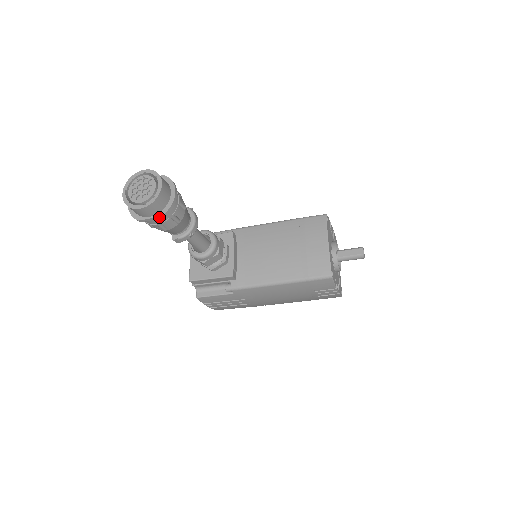
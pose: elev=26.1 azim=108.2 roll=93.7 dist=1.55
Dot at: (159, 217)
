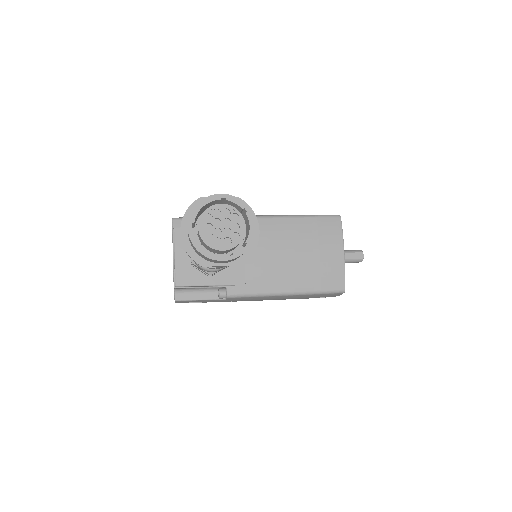
Dot at: (236, 265)
